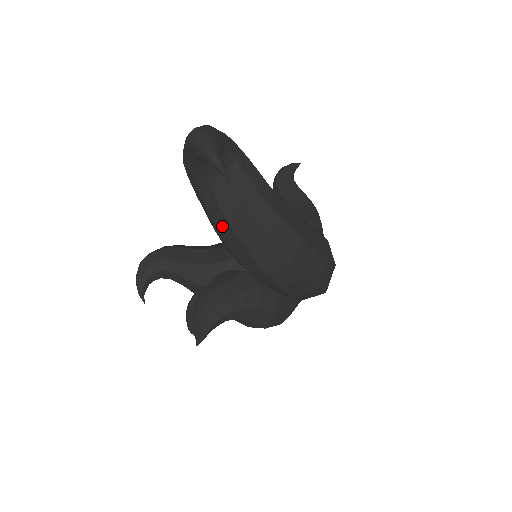
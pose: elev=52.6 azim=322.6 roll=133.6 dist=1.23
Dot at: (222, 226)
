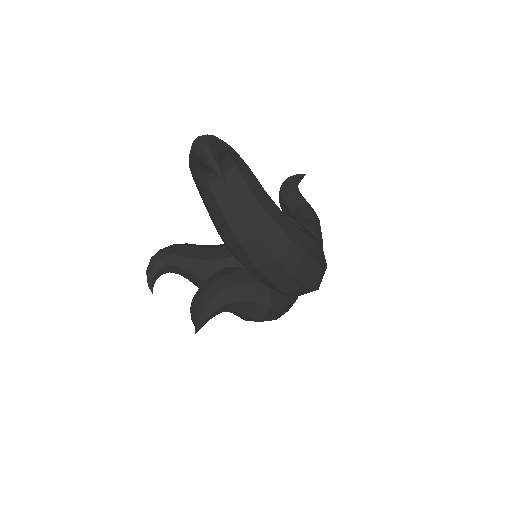
Dot at: (221, 224)
